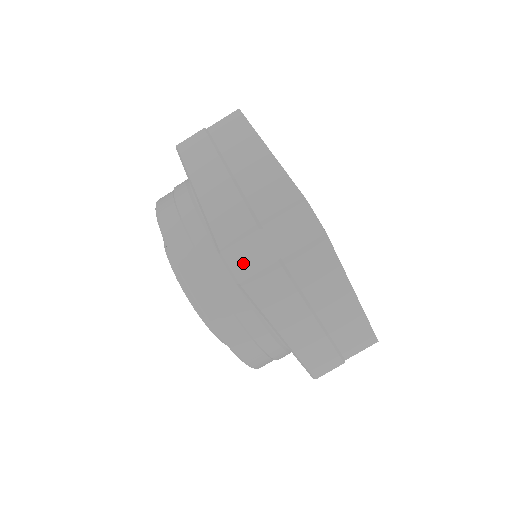
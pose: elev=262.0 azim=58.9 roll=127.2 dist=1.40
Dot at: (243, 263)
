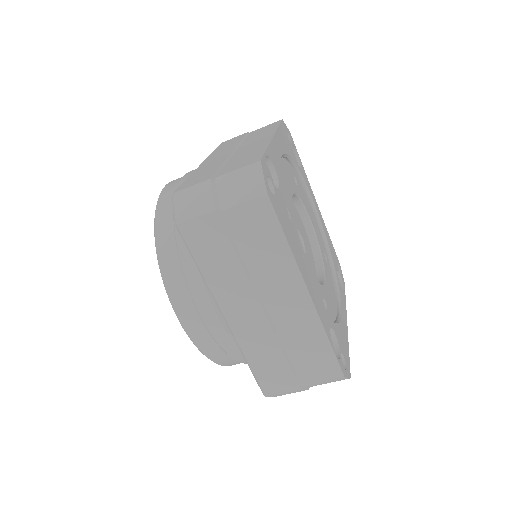
Dot at: occluded
